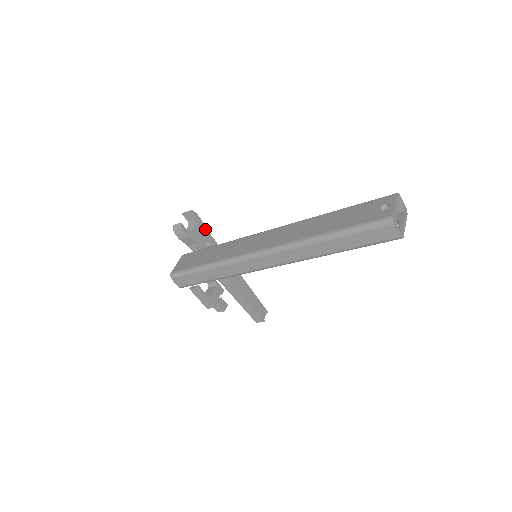
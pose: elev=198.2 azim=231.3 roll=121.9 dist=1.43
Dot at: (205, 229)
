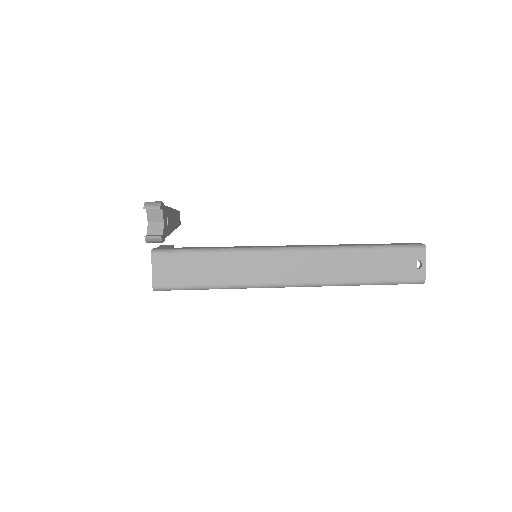
Dot at: (165, 207)
